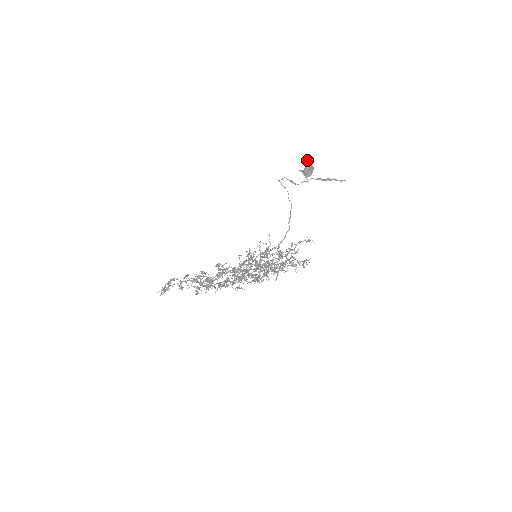
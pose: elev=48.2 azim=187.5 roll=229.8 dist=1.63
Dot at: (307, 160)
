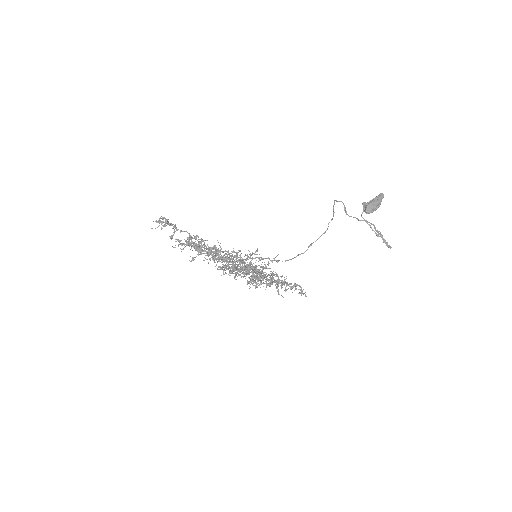
Dot at: (381, 193)
